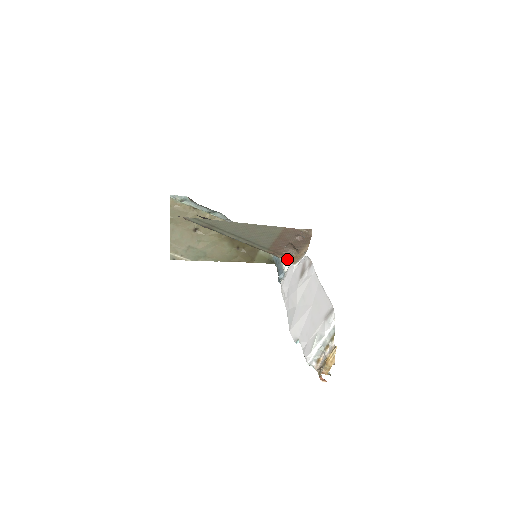
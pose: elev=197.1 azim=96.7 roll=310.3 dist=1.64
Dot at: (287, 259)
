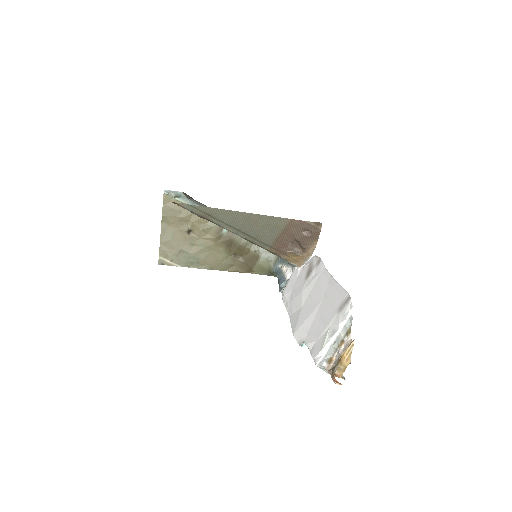
Dot at: (291, 260)
